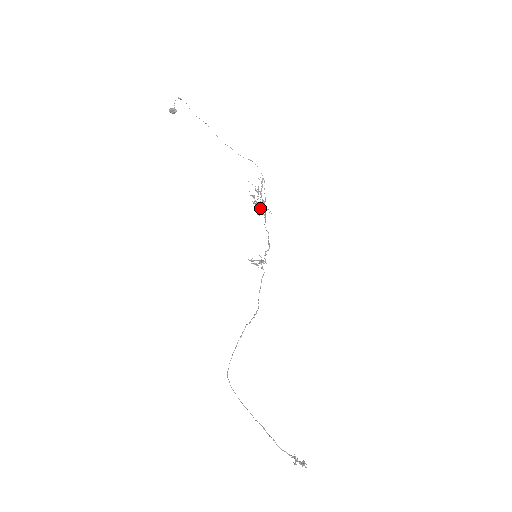
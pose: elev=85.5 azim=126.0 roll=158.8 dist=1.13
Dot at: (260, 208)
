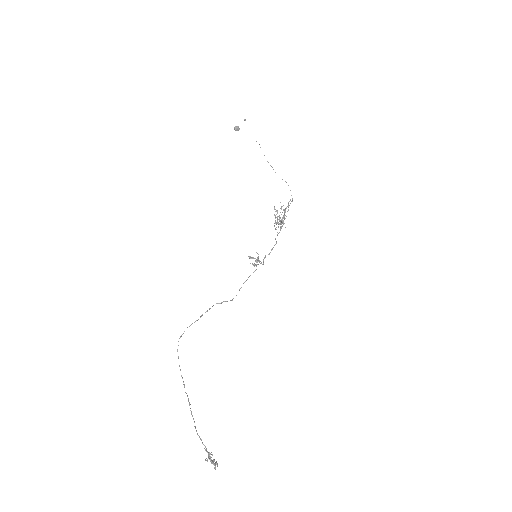
Dot at: (279, 223)
